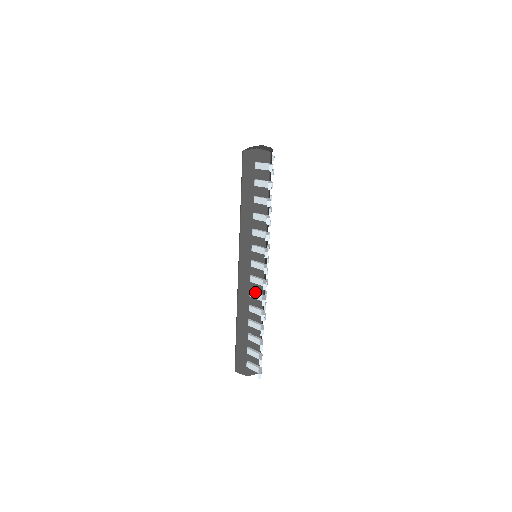
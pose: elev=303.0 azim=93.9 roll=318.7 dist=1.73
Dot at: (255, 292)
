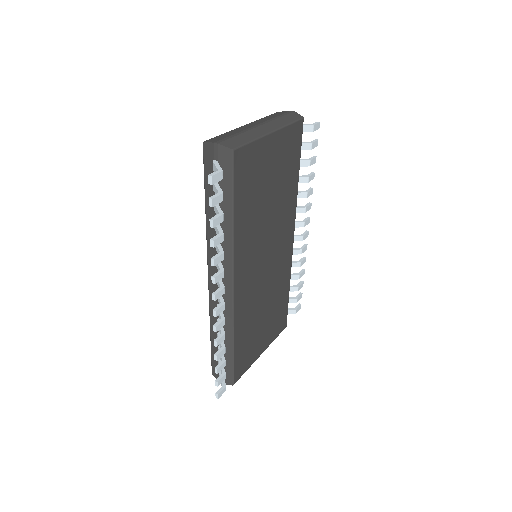
Dot at: occluded
